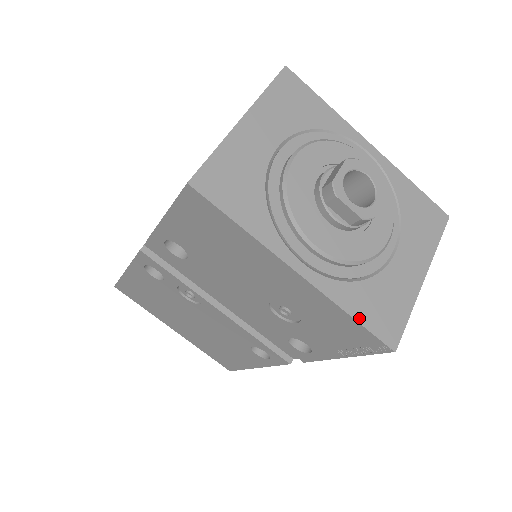
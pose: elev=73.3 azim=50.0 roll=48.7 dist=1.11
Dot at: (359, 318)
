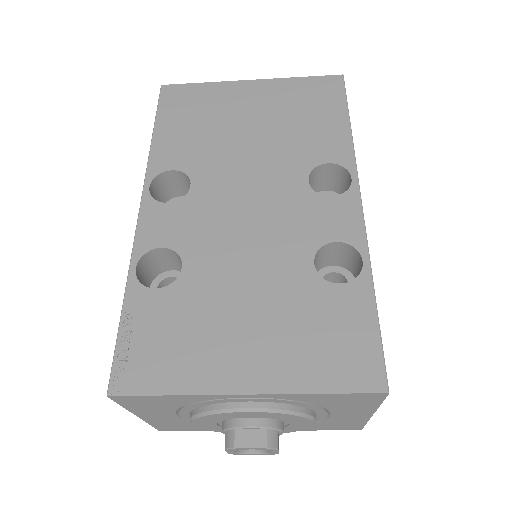
Dot at: occluded
